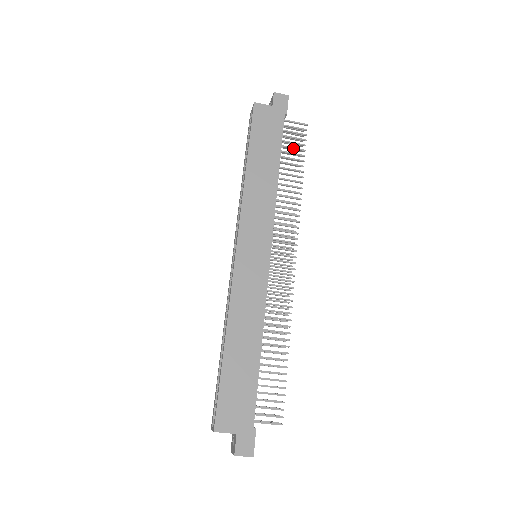
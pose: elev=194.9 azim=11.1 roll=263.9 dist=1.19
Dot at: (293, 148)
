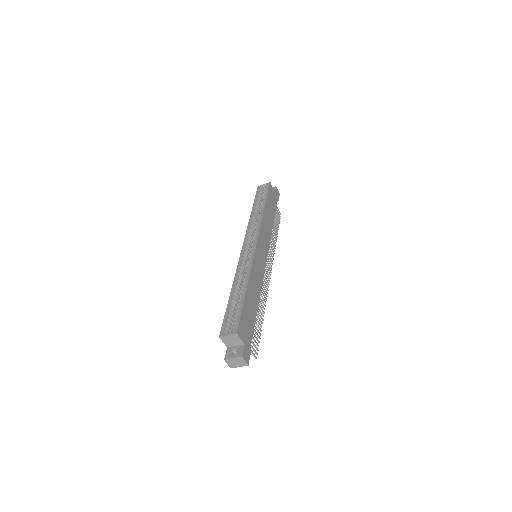
Dot at: (276, 219)
